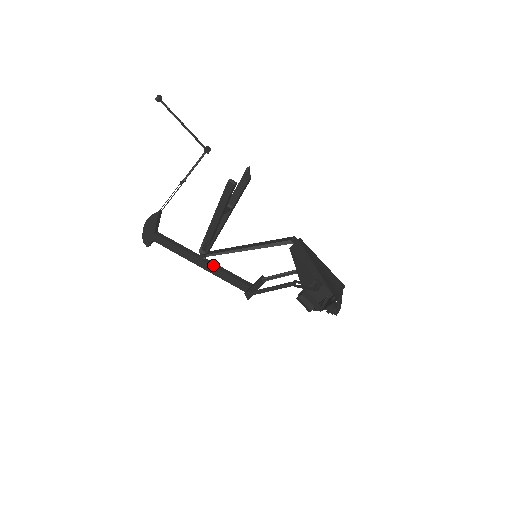
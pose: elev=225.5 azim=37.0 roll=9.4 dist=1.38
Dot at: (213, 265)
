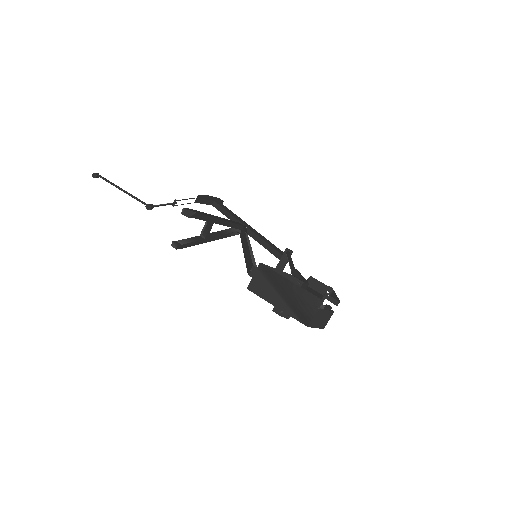
Dot at: (253, 237)
